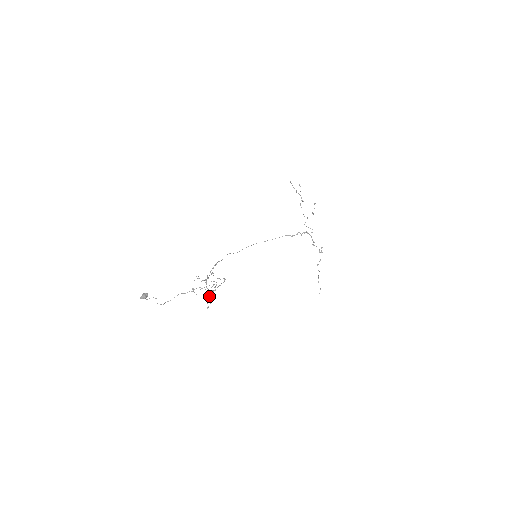
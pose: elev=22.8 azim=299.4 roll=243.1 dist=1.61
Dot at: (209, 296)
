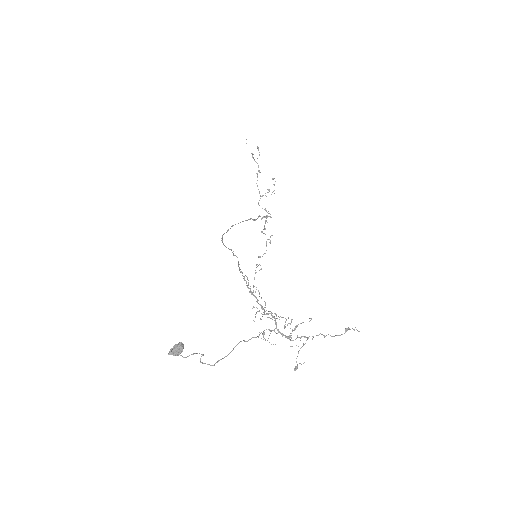
Dot at: occluded
